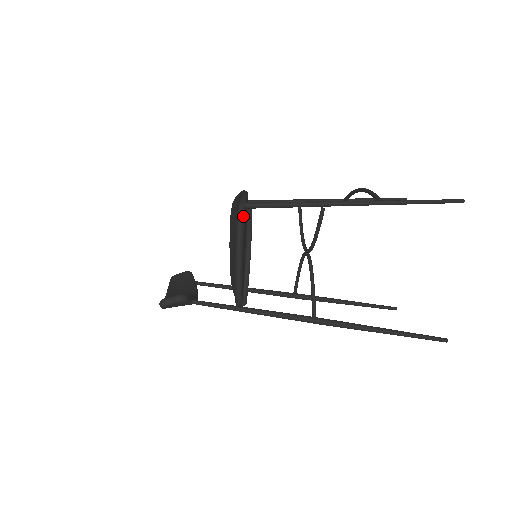
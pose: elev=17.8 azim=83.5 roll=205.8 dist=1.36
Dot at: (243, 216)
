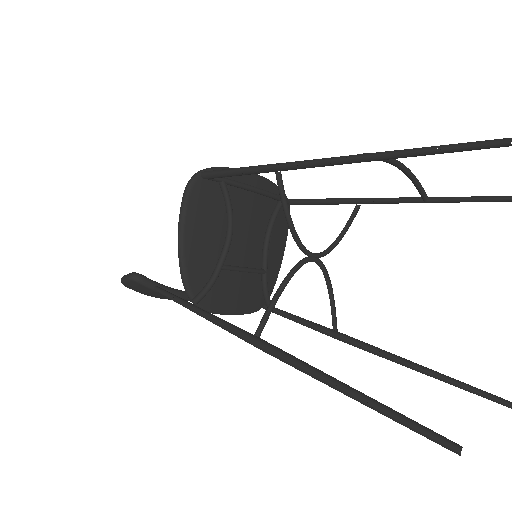
Dot at: (191, 185)
